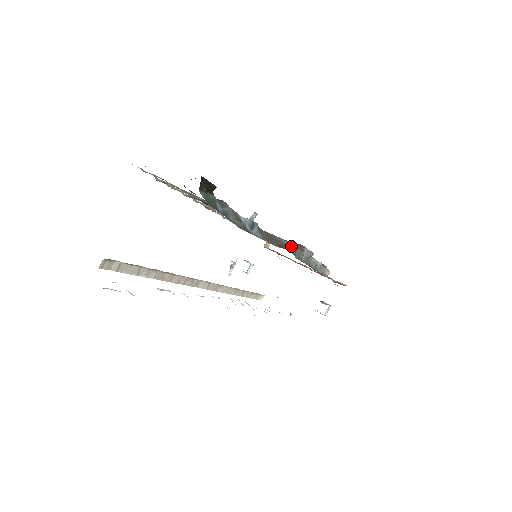
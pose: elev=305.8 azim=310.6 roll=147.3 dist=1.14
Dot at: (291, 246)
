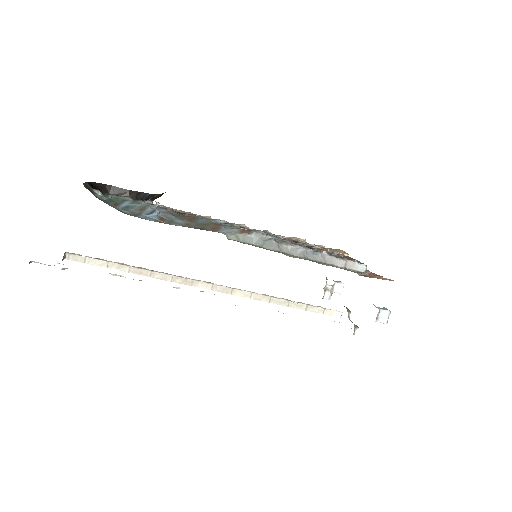
Dot at: (226, 230)
